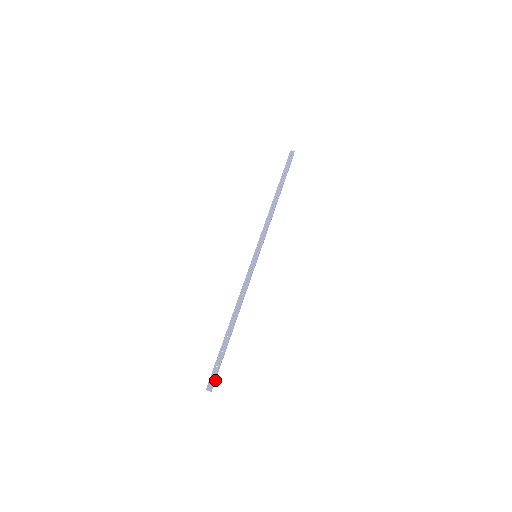
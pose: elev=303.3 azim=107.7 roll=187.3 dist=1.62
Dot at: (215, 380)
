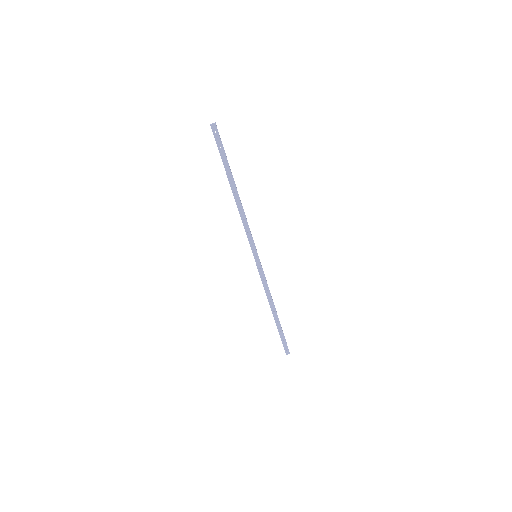
Dot at: (287, 346)
